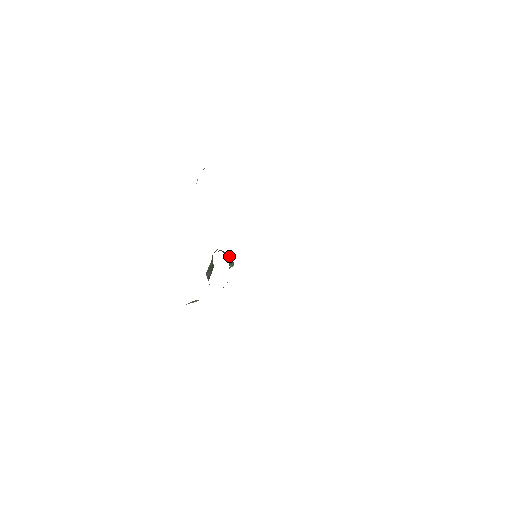
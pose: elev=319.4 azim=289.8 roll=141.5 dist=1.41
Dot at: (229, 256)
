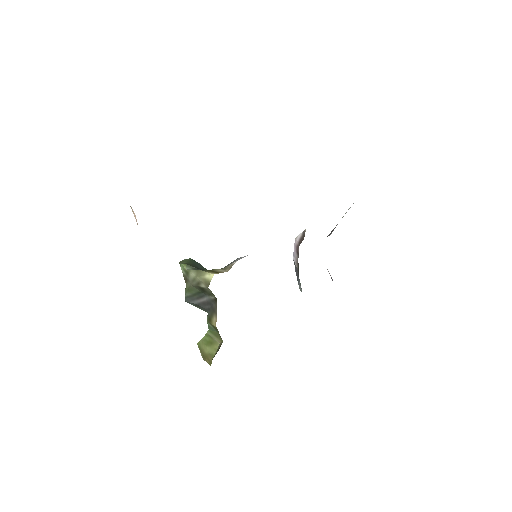
Dot at: (193, 262)
